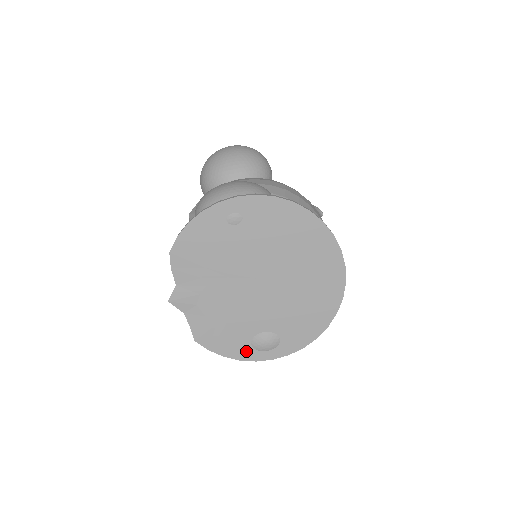
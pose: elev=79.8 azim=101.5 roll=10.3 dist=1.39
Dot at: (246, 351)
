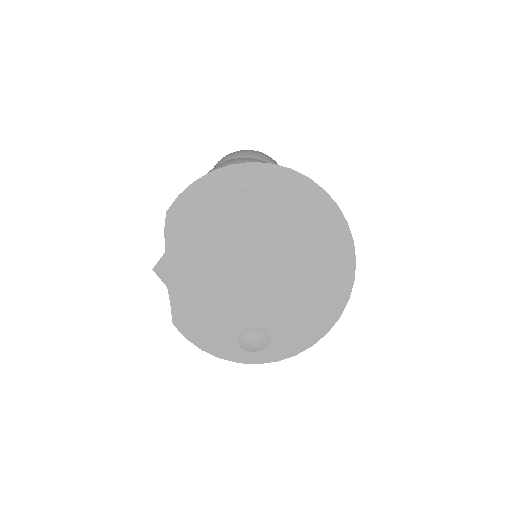
Dot at: (229, 347)
